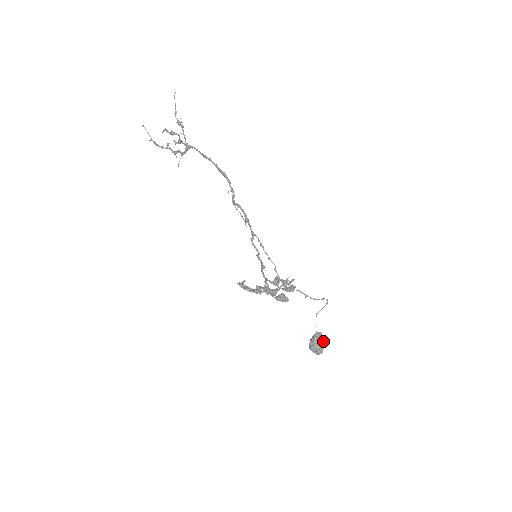
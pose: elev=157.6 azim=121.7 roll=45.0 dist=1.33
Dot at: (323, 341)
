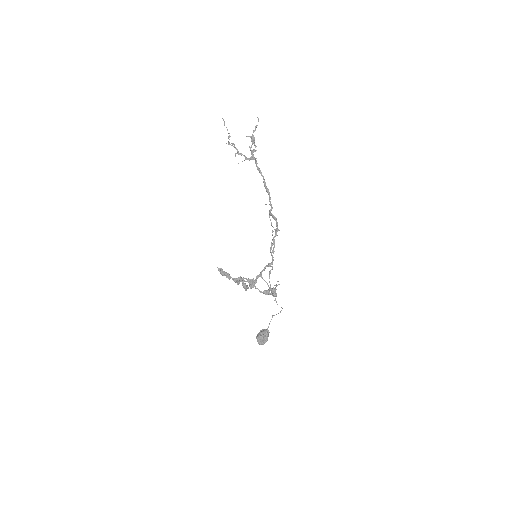
Dot at: occluded
